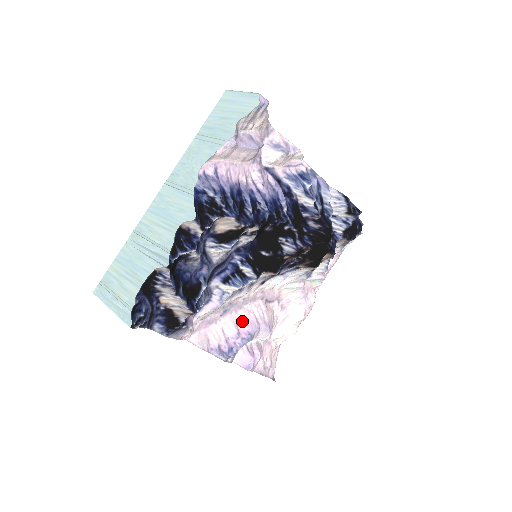
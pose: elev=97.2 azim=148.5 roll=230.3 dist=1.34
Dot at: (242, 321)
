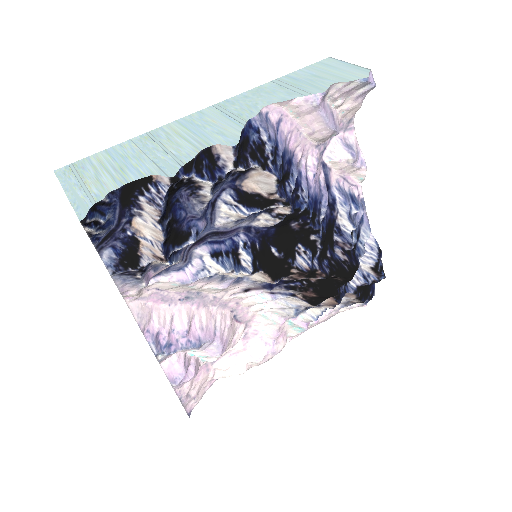
Dot at: (199, 321)
